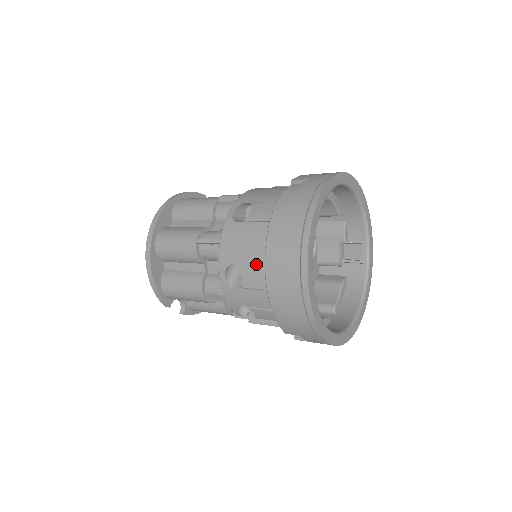
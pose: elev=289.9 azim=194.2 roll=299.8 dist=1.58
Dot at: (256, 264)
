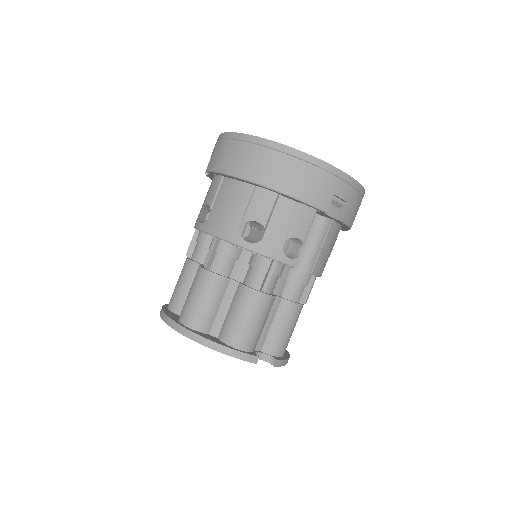
Dot at: (248, 200)
